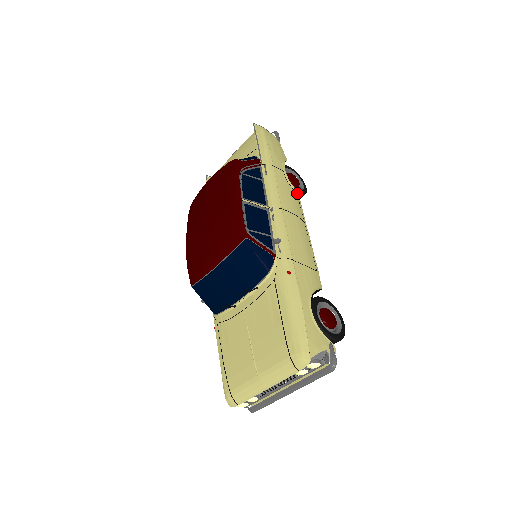
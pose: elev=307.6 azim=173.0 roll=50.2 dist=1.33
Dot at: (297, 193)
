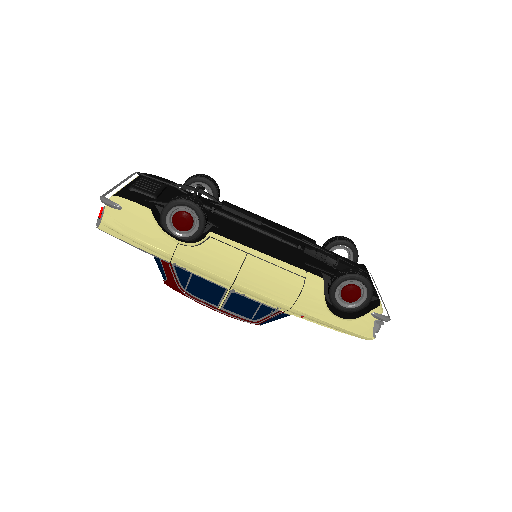
Dot at: (206, 237)
